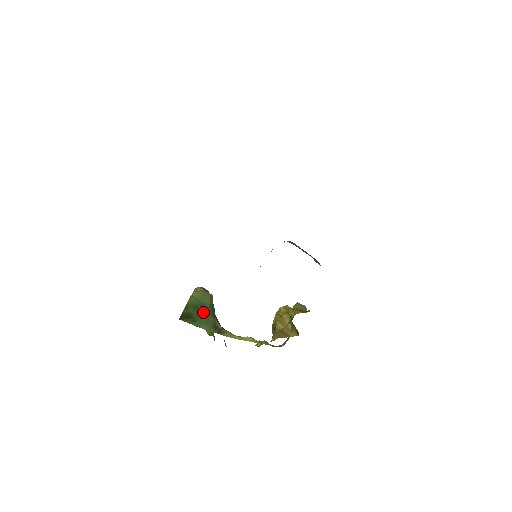
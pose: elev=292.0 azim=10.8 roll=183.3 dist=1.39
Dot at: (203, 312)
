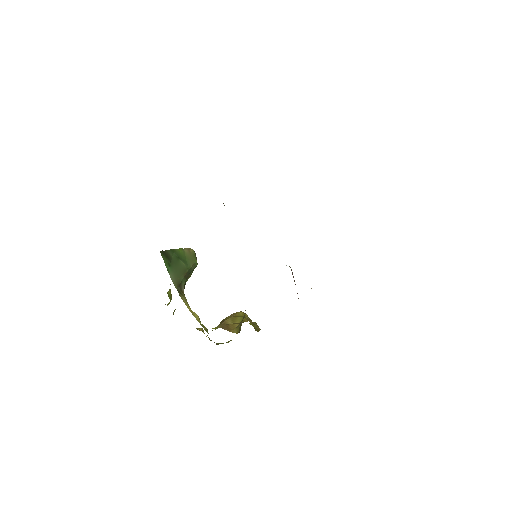
Dot at: (181, 266)
